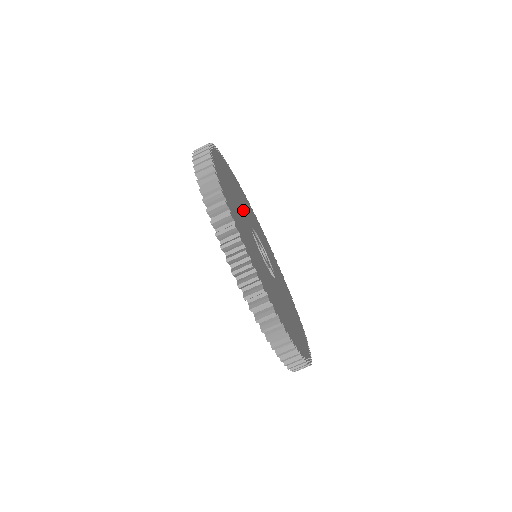
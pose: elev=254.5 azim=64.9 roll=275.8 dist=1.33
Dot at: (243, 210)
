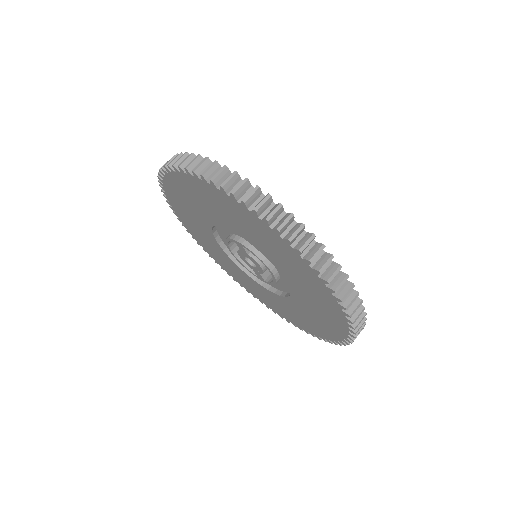
Dot at: occluded
